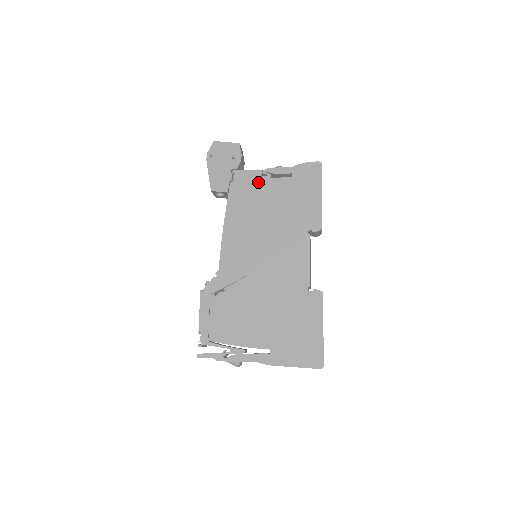
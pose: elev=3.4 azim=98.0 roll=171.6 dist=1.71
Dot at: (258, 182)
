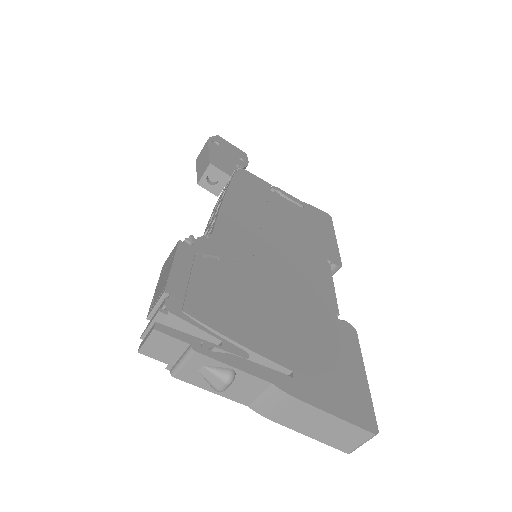
Dot at: (267, 190)
